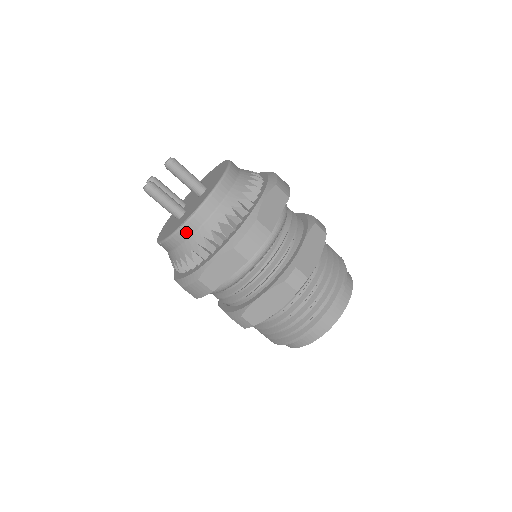
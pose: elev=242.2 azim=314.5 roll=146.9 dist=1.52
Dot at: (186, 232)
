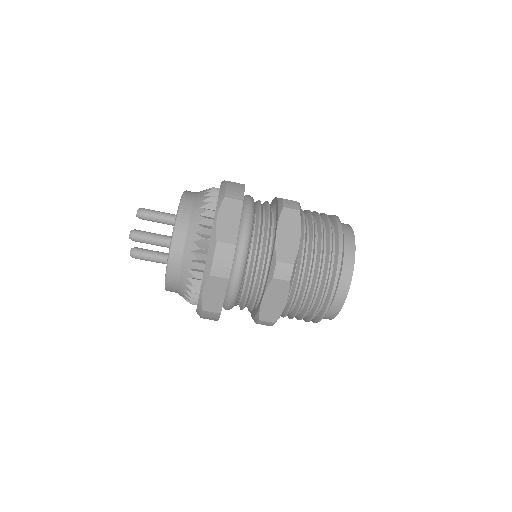
Dot at: (182, 223)
